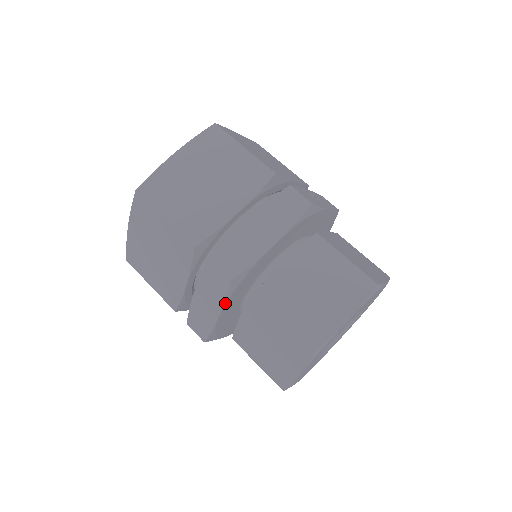
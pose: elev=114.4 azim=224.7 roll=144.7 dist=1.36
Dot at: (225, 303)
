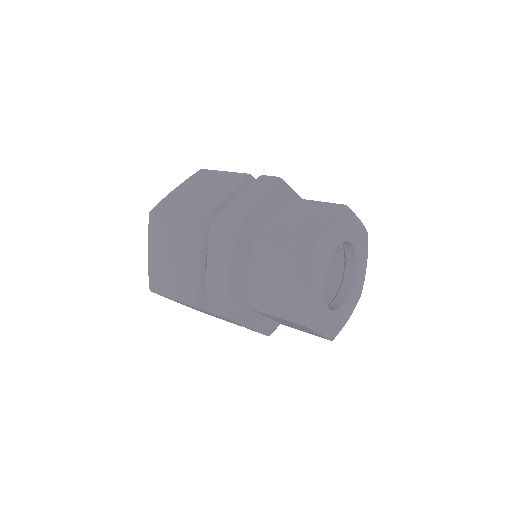
Dot at: (268, 192)
